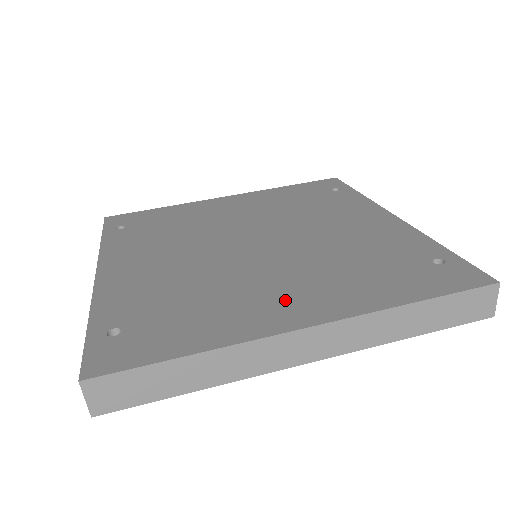
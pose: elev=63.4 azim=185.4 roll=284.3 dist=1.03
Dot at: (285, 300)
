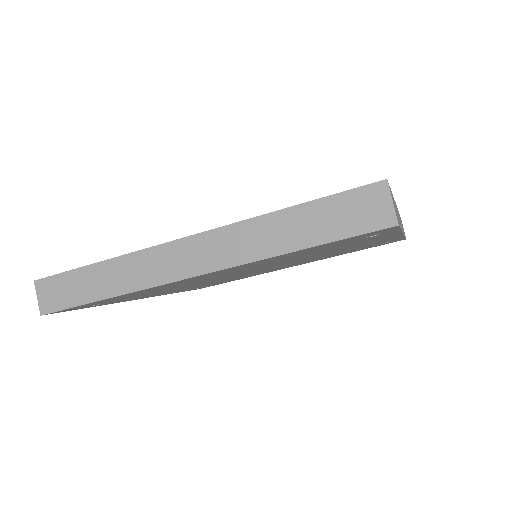
Dot at: occluded
